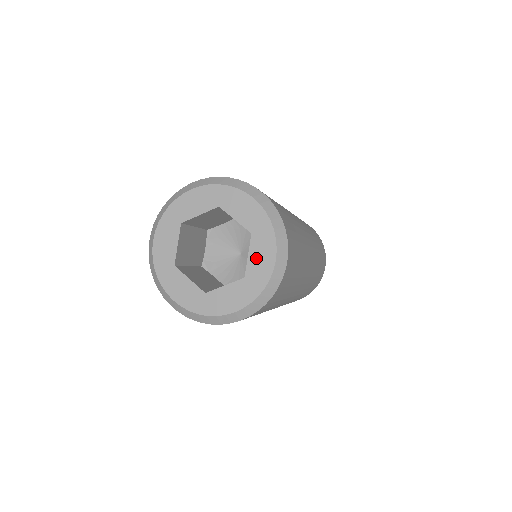
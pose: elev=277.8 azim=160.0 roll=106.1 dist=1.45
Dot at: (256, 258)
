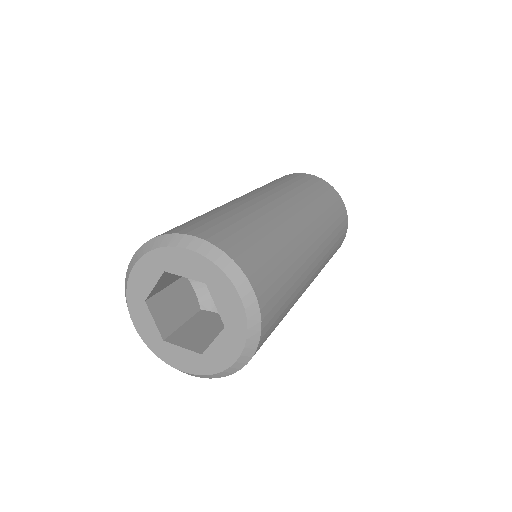
Dot at: (223, 305)
